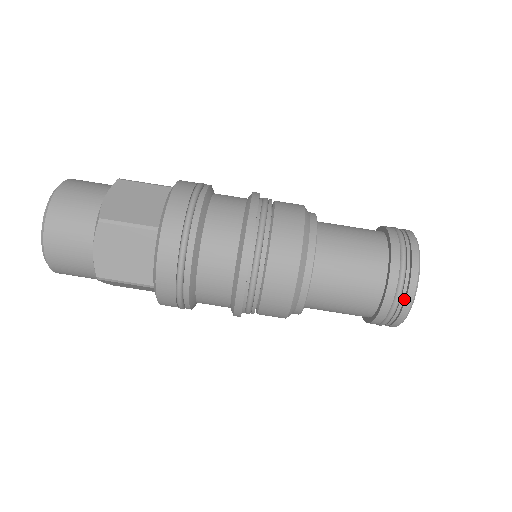
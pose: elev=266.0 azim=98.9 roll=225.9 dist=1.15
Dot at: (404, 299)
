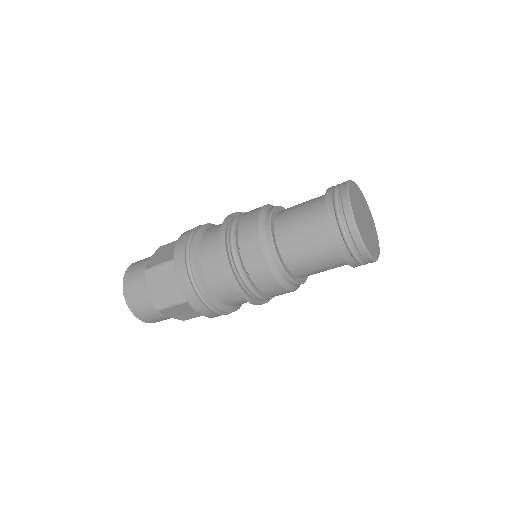
Dot at: (365, 259)
